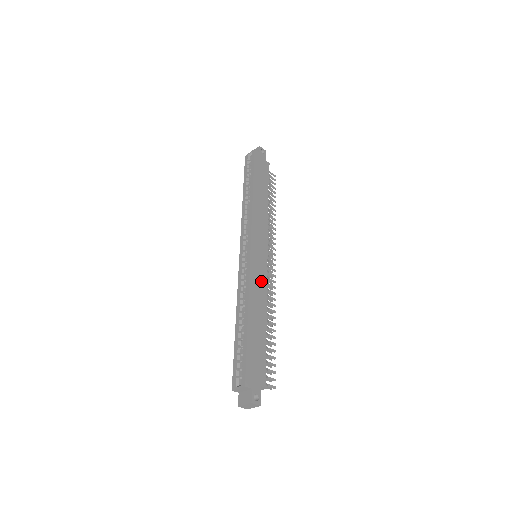
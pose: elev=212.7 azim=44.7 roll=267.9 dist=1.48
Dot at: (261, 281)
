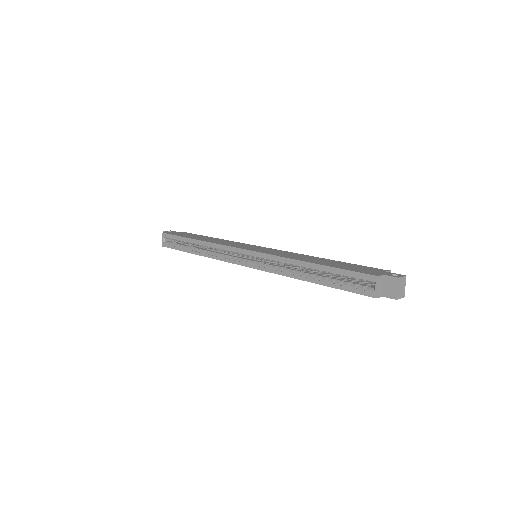
Dot at: (282, 253)
